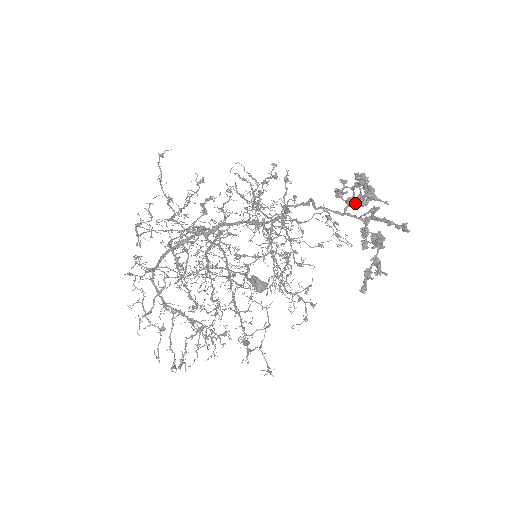
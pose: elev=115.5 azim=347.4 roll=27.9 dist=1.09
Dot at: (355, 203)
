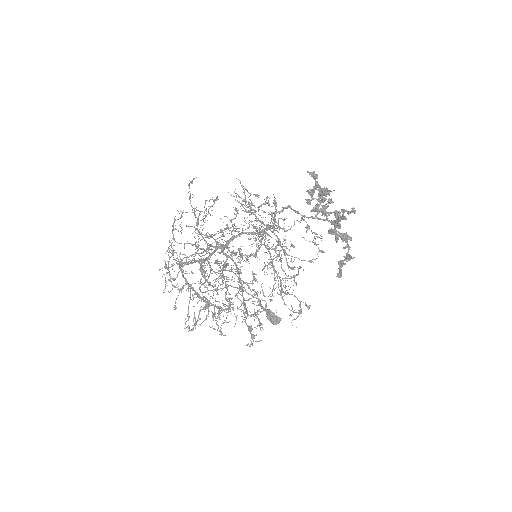
Dot at: (312, 192)
